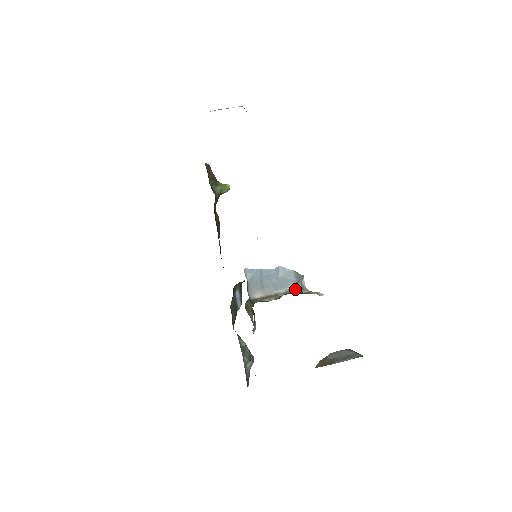
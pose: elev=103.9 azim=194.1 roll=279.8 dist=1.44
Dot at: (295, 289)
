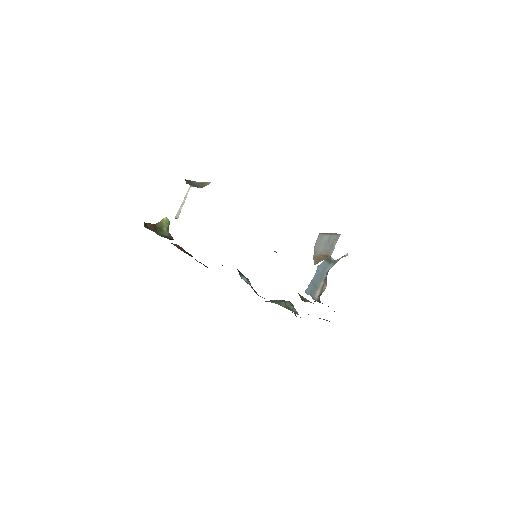
Dot at: (331, 267)
